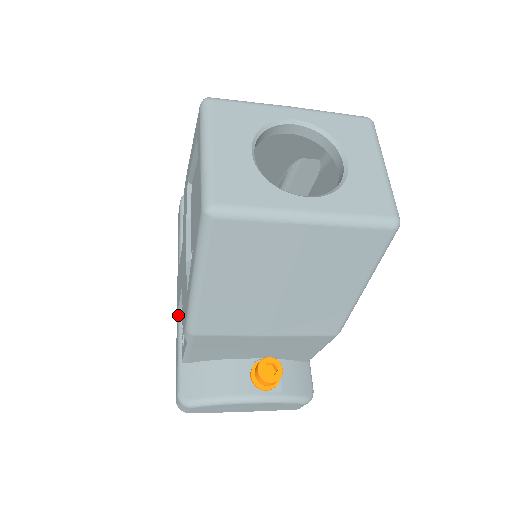
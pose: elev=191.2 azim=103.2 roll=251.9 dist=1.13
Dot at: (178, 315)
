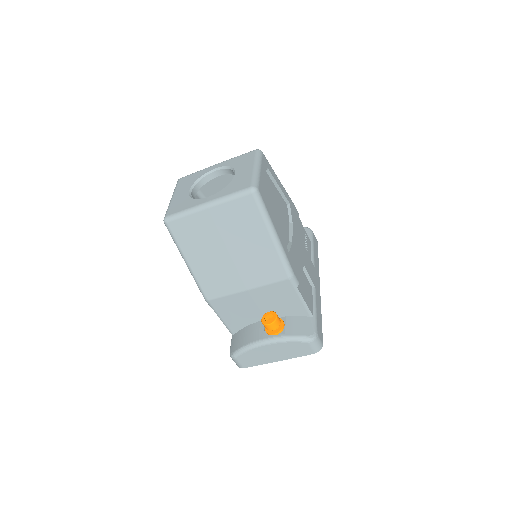
Dot at: occluded
